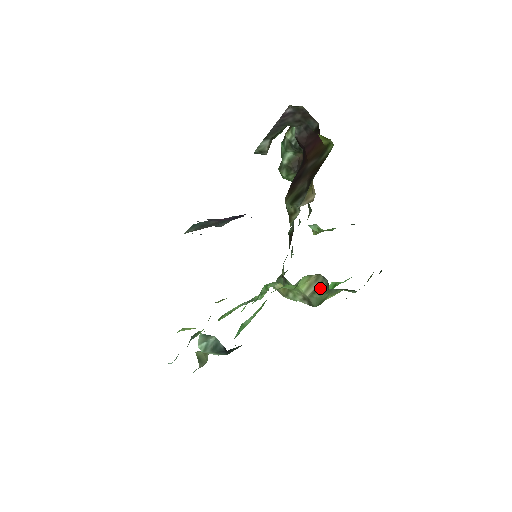
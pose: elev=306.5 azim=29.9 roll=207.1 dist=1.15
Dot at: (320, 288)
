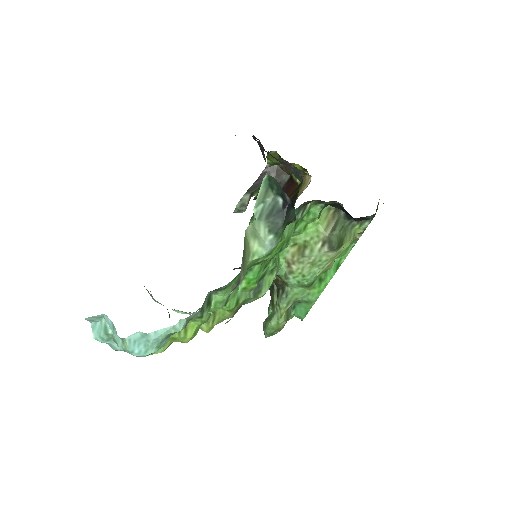
Dot at: (338, 225)
